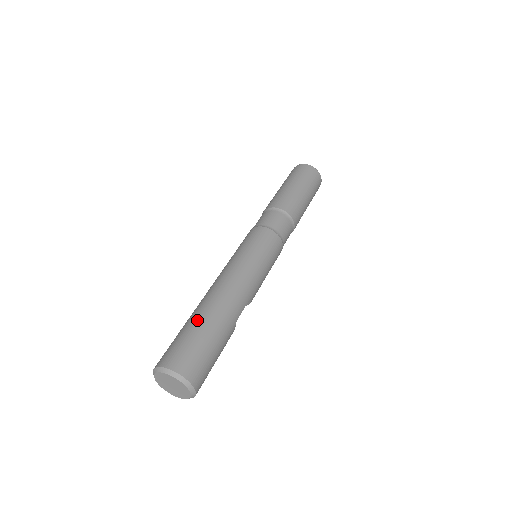
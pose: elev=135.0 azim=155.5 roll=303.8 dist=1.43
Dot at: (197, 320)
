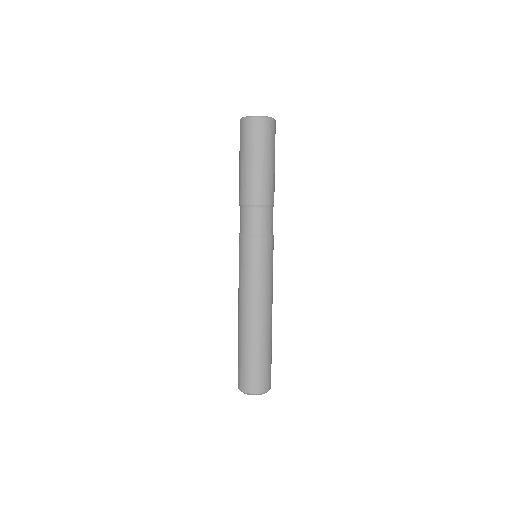
Dot at: (248, 352)
